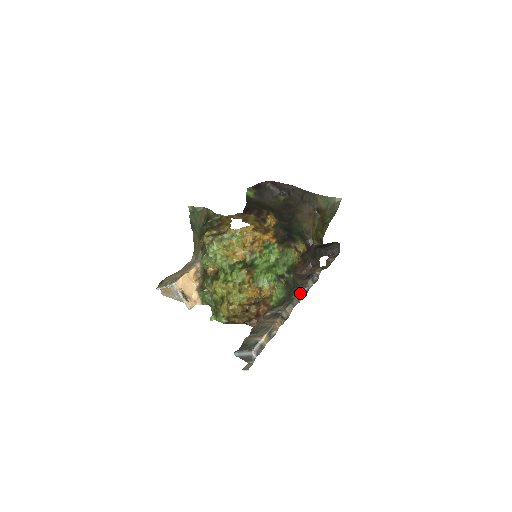
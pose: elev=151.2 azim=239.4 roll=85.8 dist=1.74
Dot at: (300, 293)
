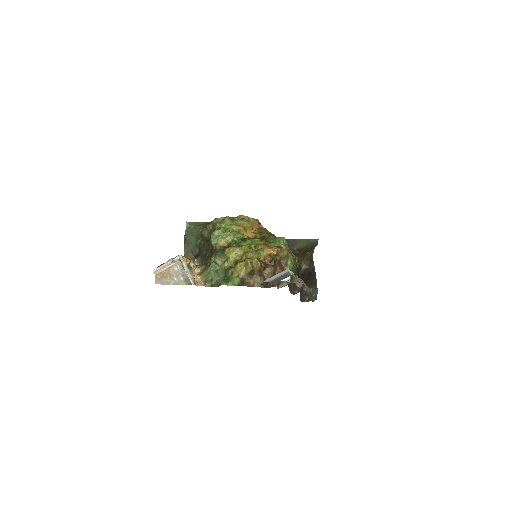
Dot at: (304, 283)
